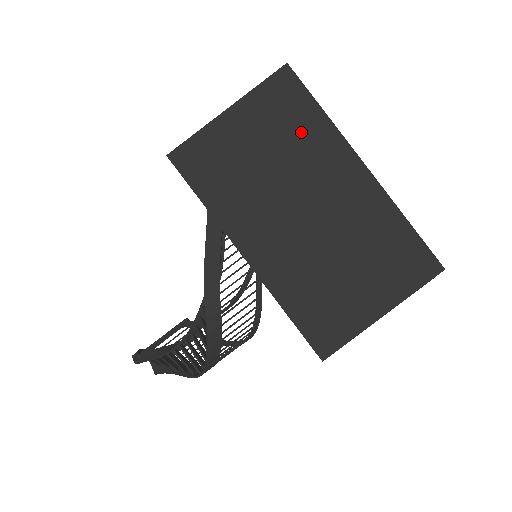
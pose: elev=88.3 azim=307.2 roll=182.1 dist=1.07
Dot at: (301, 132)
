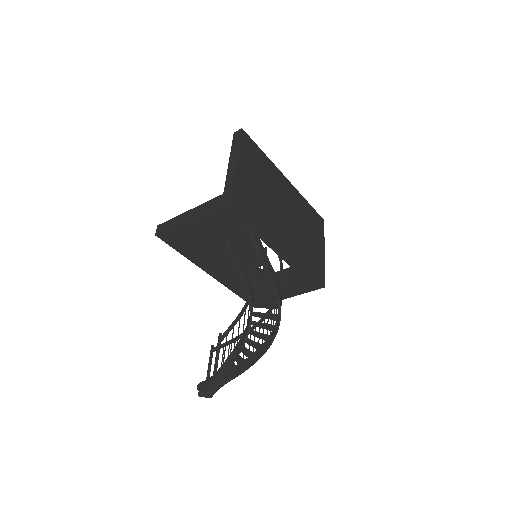
Dot at: (264, 167)
